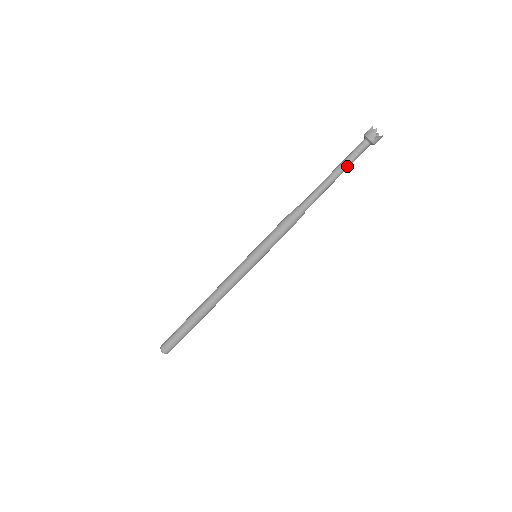
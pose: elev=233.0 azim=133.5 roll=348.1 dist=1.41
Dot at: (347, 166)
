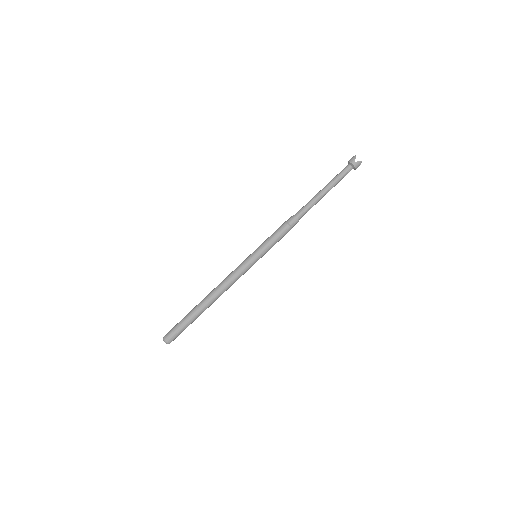
Dot at: occluded
